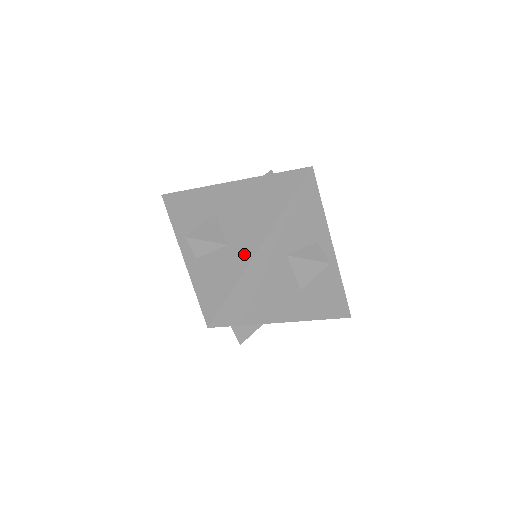
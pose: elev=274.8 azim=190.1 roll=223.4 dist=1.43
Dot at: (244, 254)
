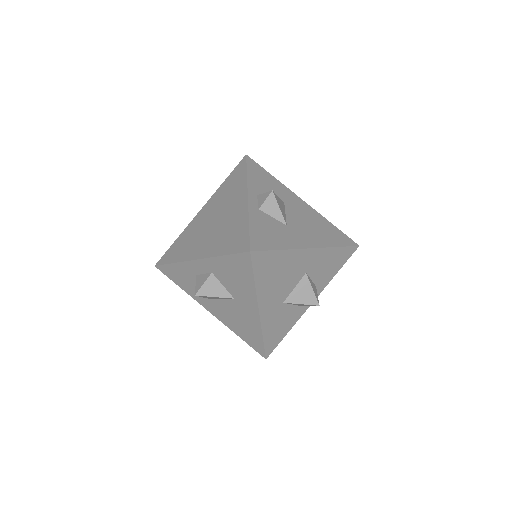
Dot at: (297, 241)
